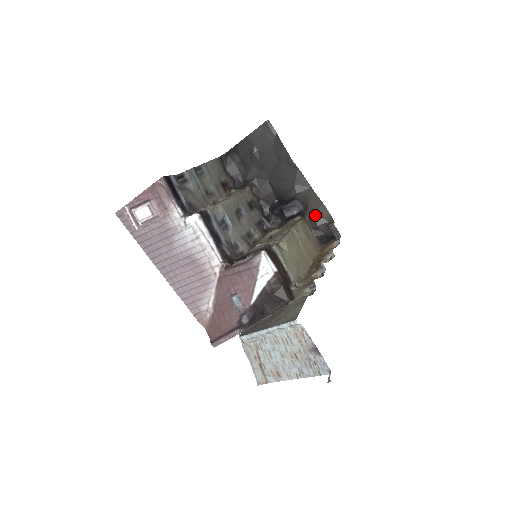
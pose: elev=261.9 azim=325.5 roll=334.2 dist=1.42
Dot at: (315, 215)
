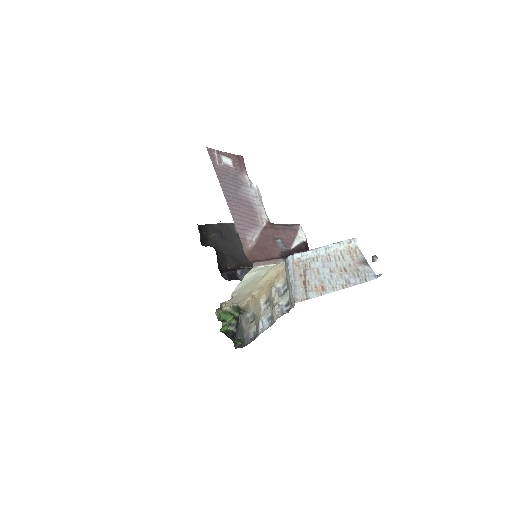
Dot at: occluded
